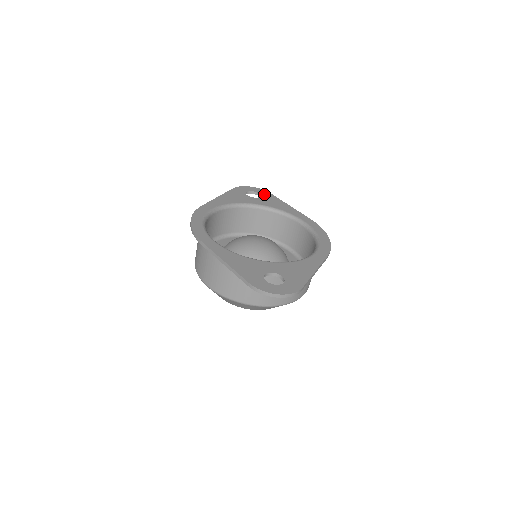
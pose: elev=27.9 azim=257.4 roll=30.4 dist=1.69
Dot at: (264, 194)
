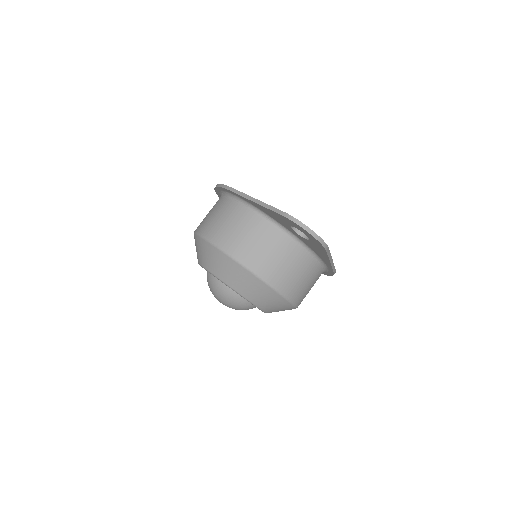
Dot at: occluded
